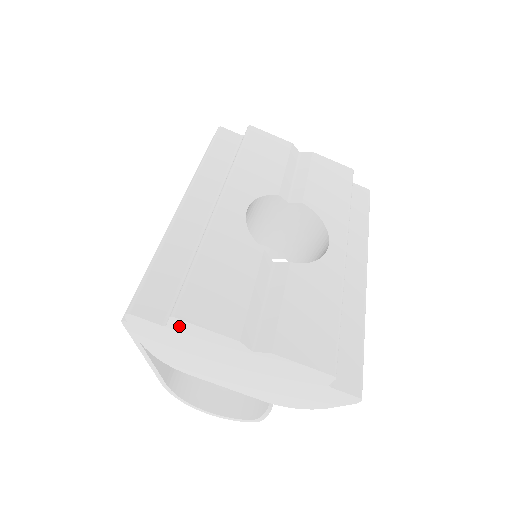
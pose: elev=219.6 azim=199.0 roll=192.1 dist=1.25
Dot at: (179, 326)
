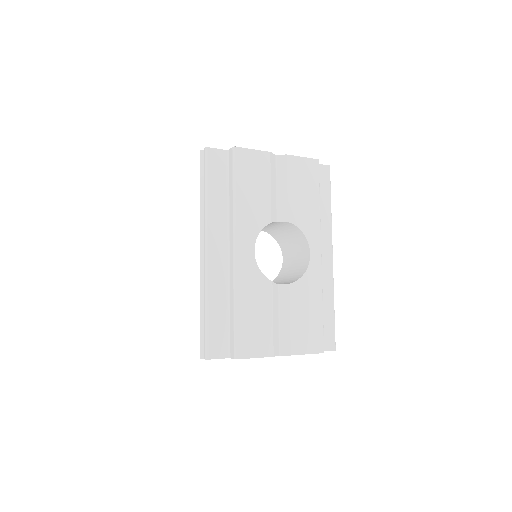
Dot at: occluded
